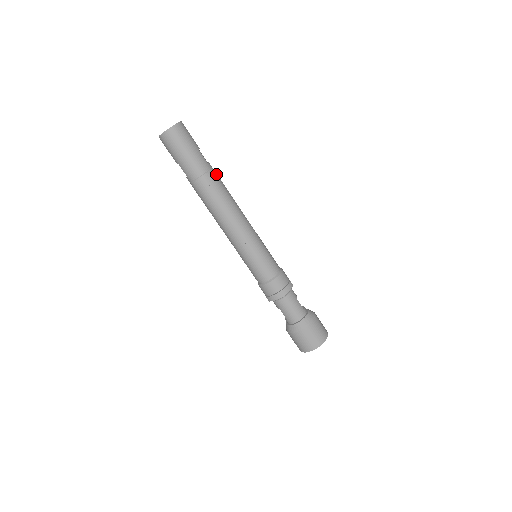
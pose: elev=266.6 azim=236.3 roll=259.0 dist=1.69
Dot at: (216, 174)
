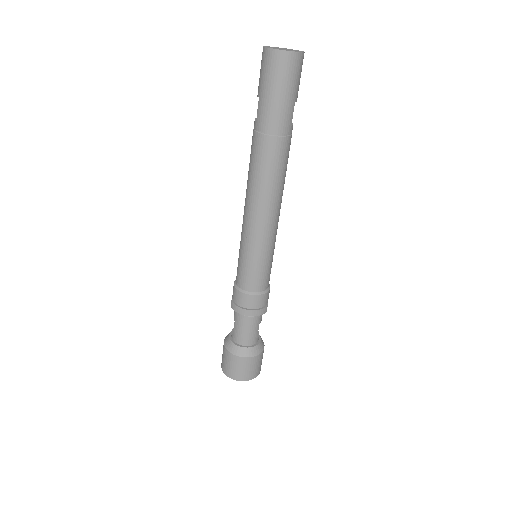
Dot at: (289, 145)
